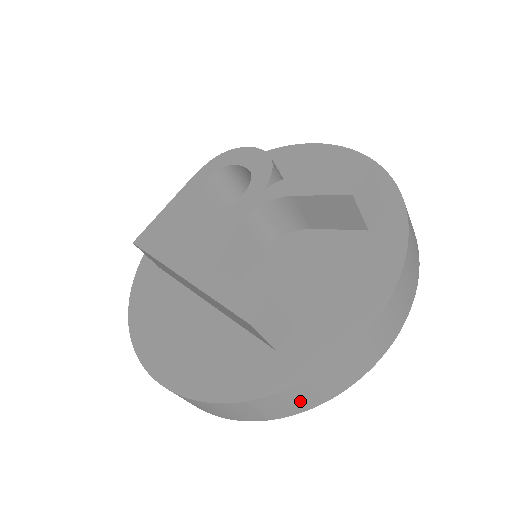
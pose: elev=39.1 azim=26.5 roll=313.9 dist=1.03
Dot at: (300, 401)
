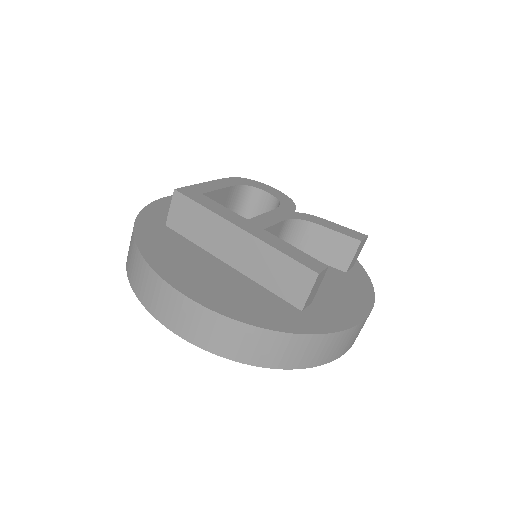
Dot at: (309, 354)
